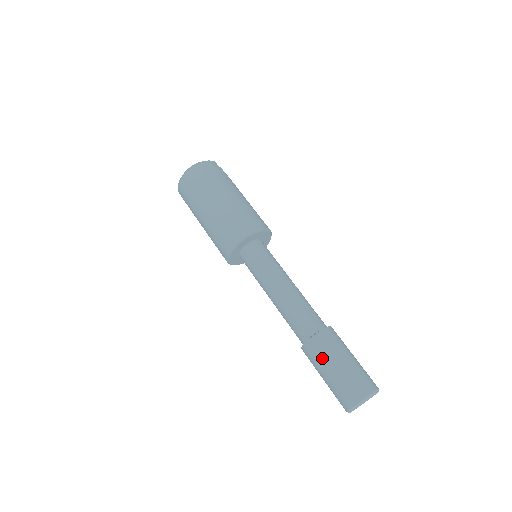
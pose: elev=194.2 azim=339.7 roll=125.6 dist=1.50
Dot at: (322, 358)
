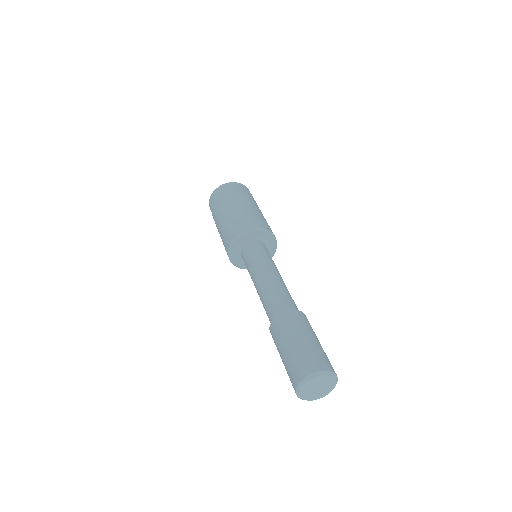
Dot at: (287, 331)
